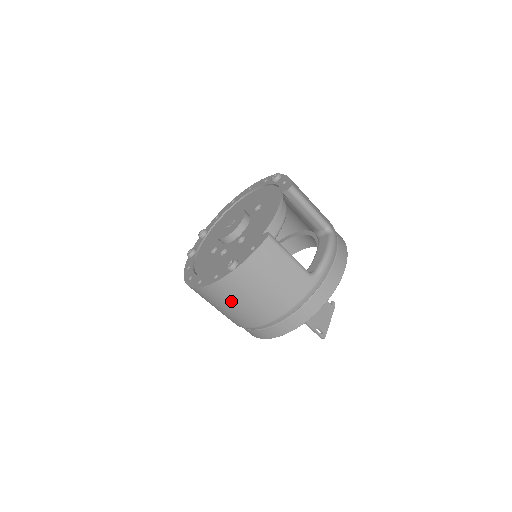
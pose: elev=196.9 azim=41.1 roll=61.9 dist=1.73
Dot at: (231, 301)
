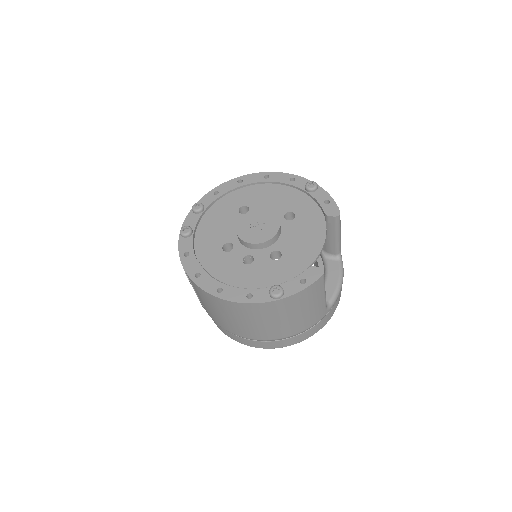
Dot at: (248, 319)
